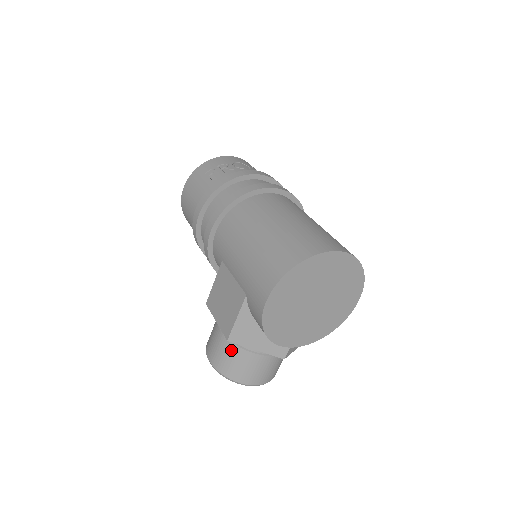
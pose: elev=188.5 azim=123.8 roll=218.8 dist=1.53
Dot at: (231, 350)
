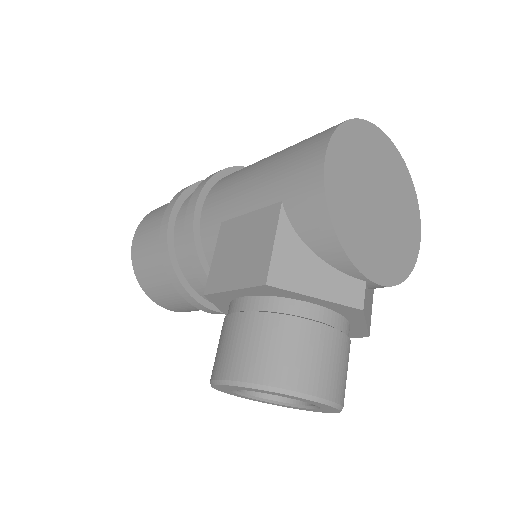
Dot at: (269, 327)
